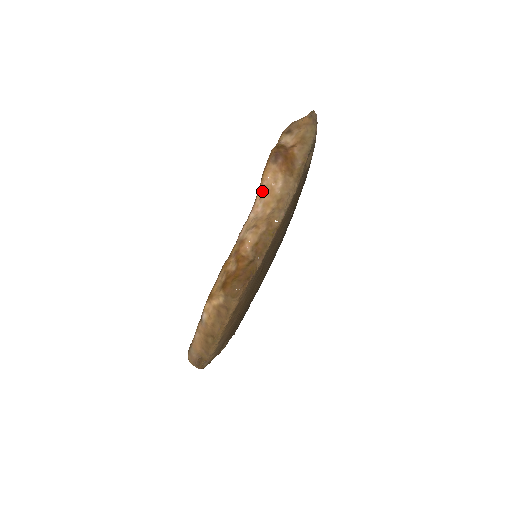
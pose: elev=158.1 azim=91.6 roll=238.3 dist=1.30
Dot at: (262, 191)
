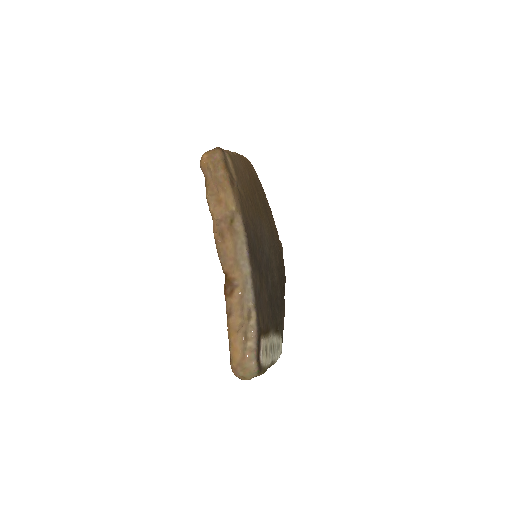
Dot at: occluded
